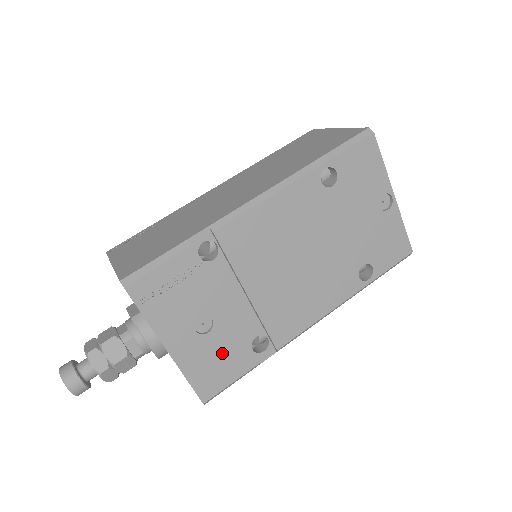
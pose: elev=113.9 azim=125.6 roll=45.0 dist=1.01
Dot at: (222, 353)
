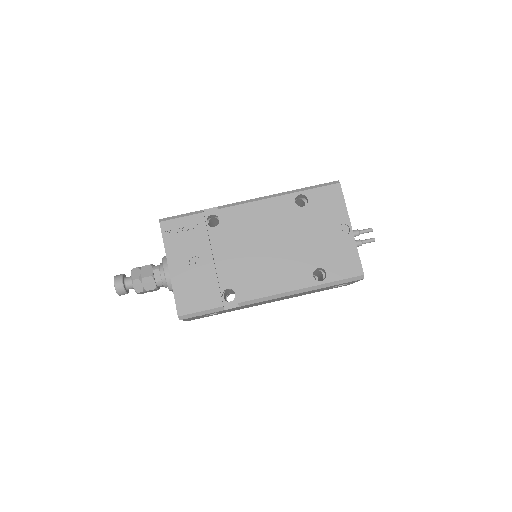
Dot at: (201, 287)
